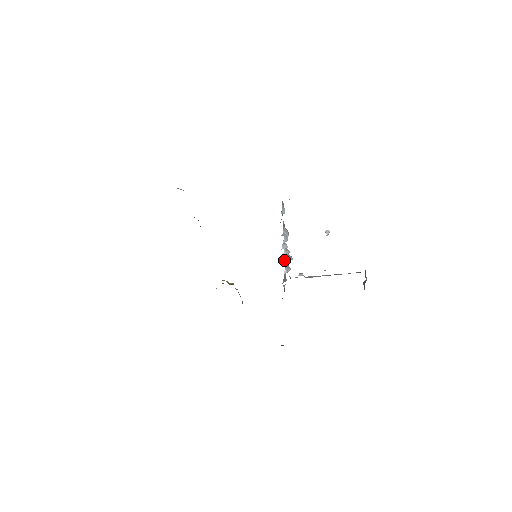
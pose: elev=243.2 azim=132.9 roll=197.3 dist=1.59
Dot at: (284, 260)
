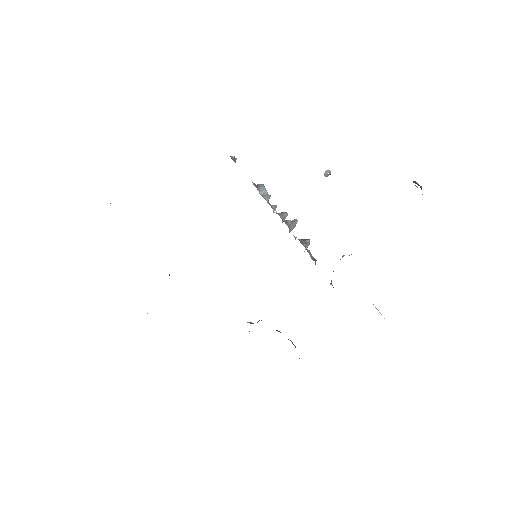
Dot at: (289, 231)
